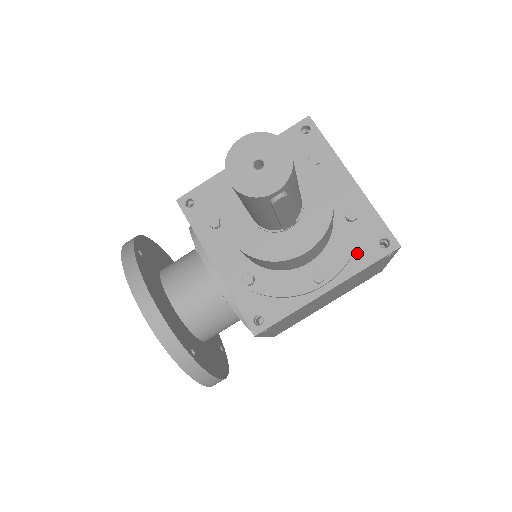
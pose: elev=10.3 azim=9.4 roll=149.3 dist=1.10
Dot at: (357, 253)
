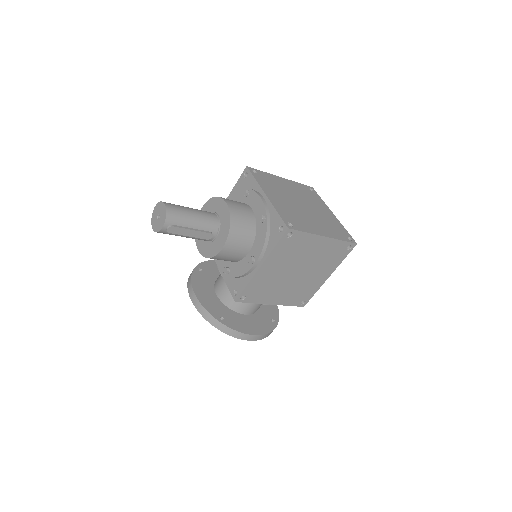
Dot at: (270, 240)
